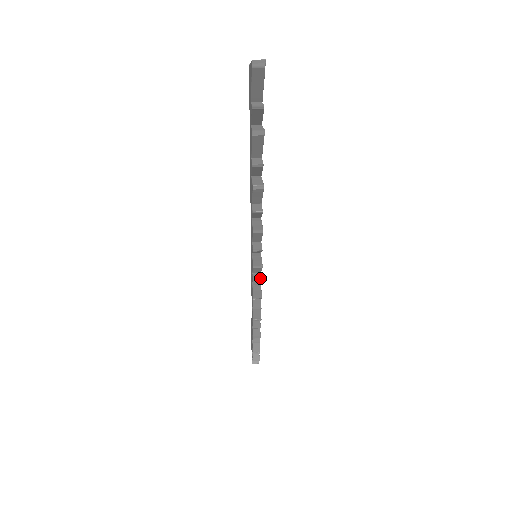
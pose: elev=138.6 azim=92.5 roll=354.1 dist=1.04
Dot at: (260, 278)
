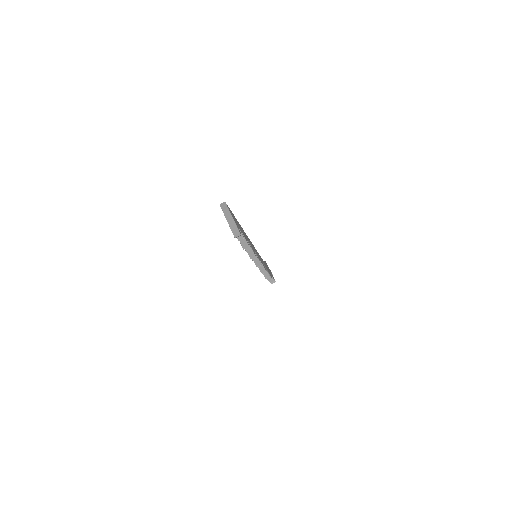
Dot at: occluded
